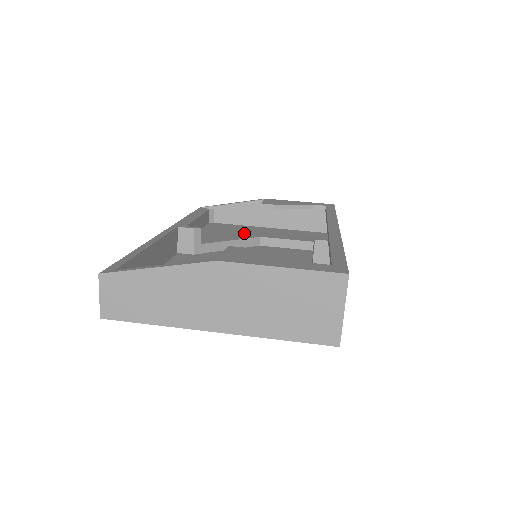
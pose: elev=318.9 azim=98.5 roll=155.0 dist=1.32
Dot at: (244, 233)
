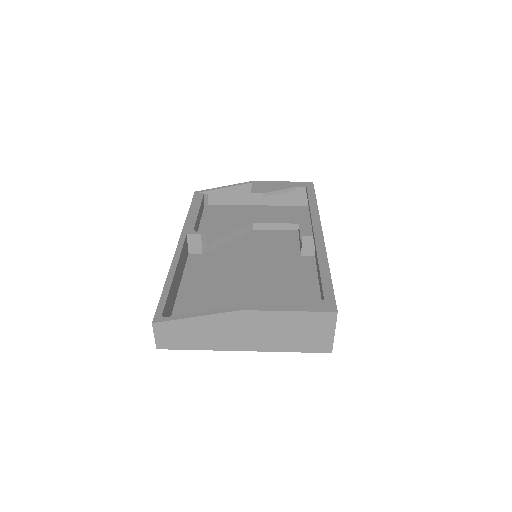
Dot at: (239, 219)
